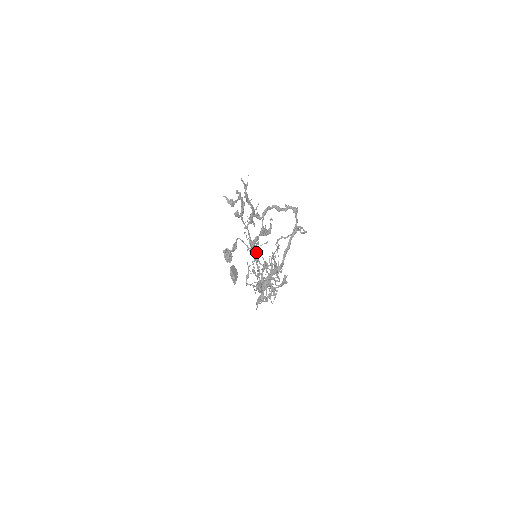
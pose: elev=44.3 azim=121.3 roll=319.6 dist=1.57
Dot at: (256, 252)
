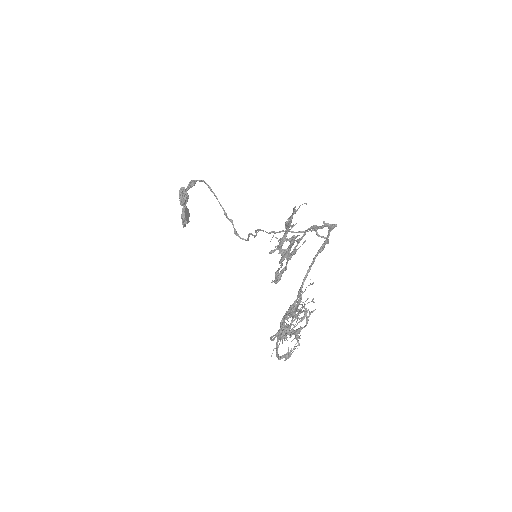
Dot at: (297, 310)
